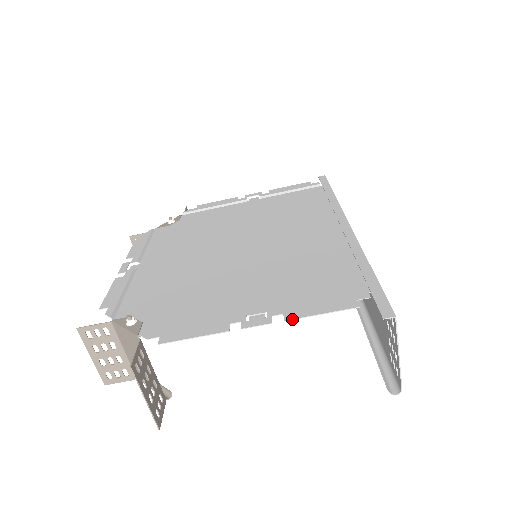
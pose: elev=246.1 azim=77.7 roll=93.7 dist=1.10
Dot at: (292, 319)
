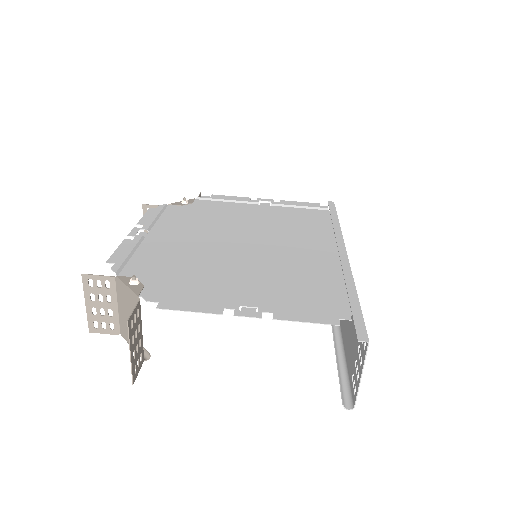
Dot at: (280, 319)
